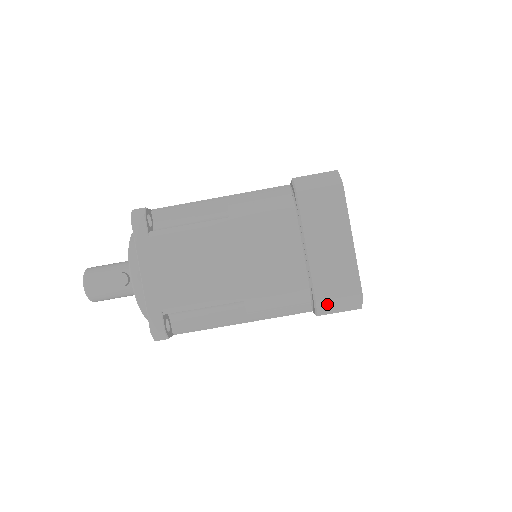
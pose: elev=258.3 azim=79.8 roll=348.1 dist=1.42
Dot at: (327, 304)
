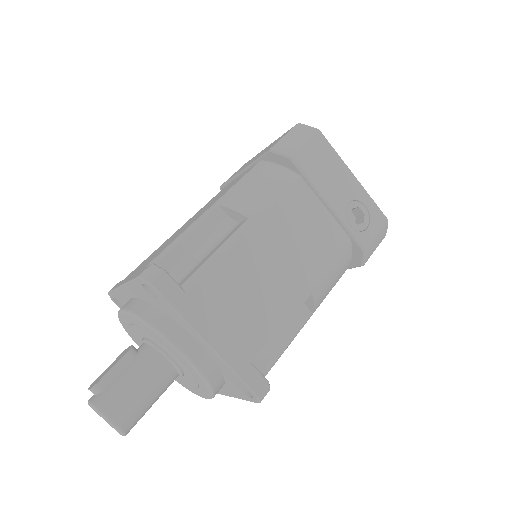
Dot at: (282, 144)
